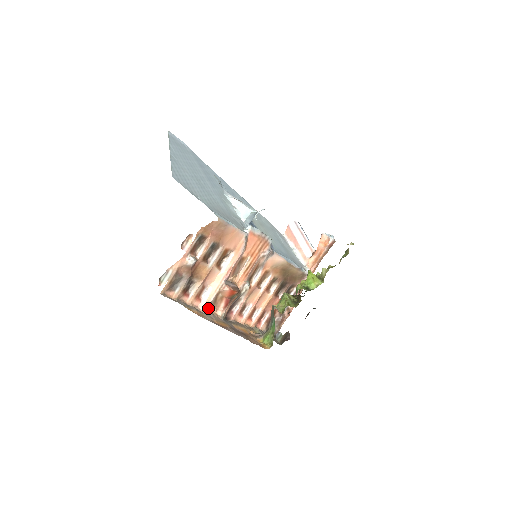
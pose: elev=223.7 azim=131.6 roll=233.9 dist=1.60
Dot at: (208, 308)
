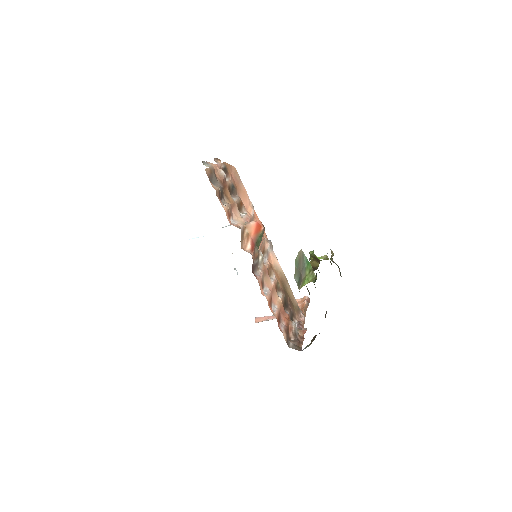
Dot at: occluded
